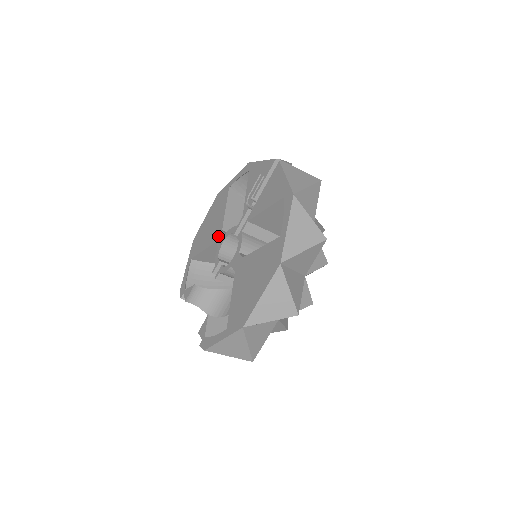
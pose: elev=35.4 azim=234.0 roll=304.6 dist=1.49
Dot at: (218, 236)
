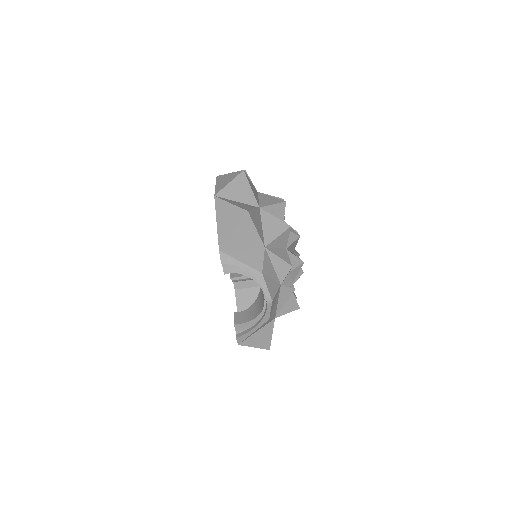
Dot at: occluded
